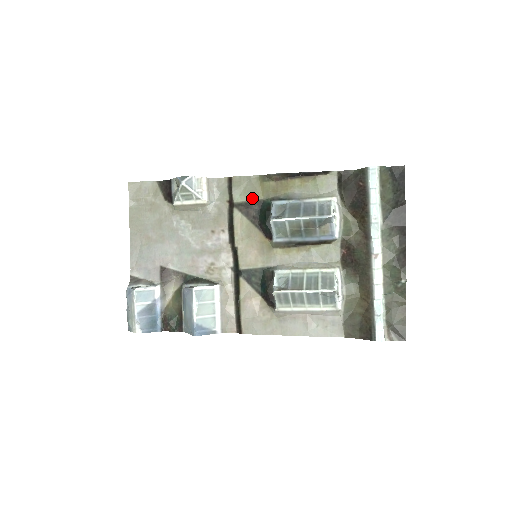
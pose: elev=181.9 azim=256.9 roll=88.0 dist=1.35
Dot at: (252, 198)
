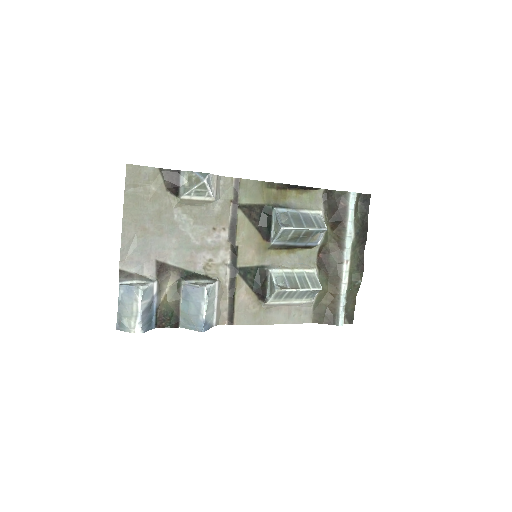
Dot at: (256, 202)
